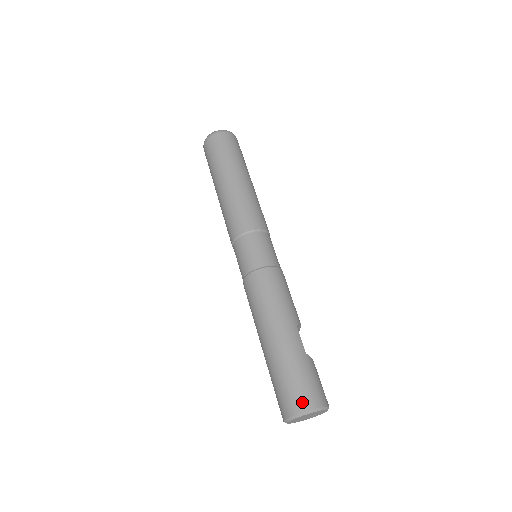
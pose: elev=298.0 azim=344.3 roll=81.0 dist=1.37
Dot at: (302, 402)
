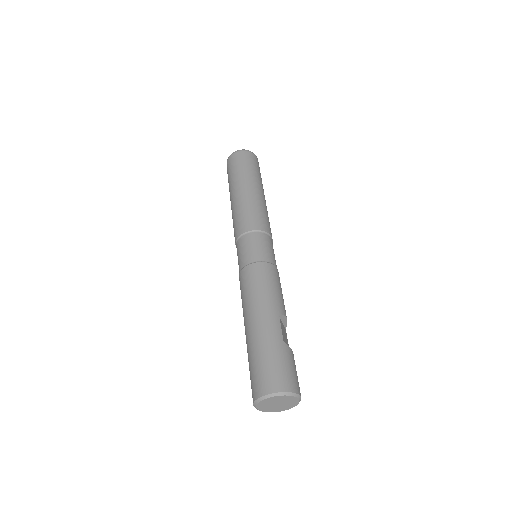
Dot at: (270, 384)
